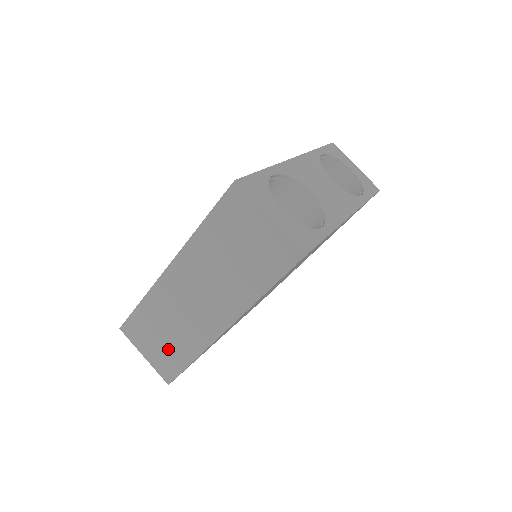
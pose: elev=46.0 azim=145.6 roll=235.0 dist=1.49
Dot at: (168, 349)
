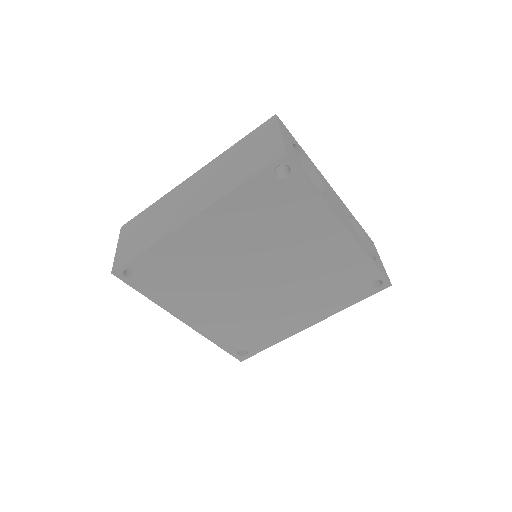
Dot at: (139, 240)
